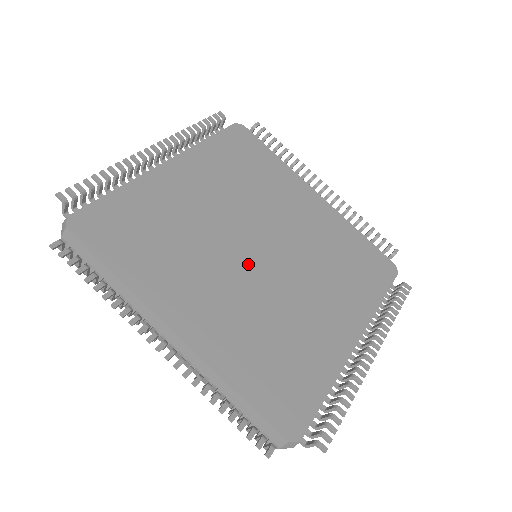
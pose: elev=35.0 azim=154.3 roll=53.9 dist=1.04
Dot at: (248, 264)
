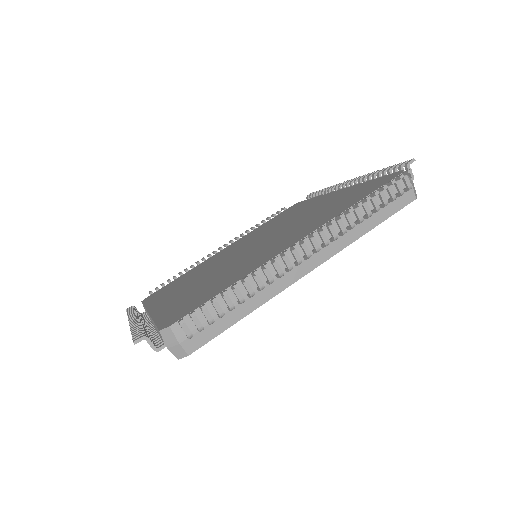
Dot at: (258, 246)
